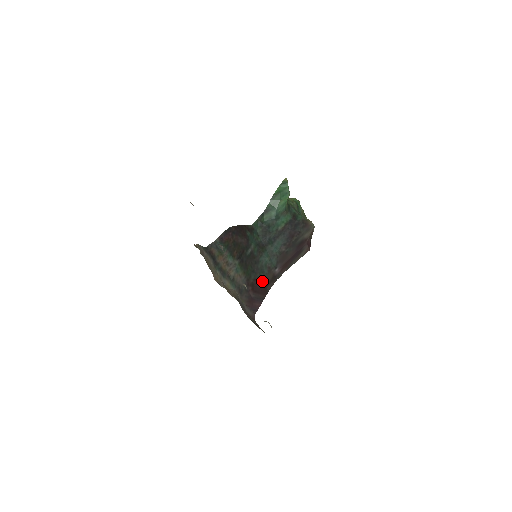
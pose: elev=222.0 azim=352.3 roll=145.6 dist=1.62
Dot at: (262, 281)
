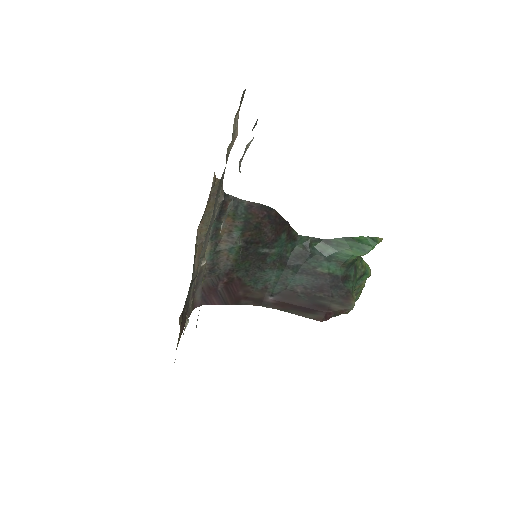
Dot at: (245, 289)
